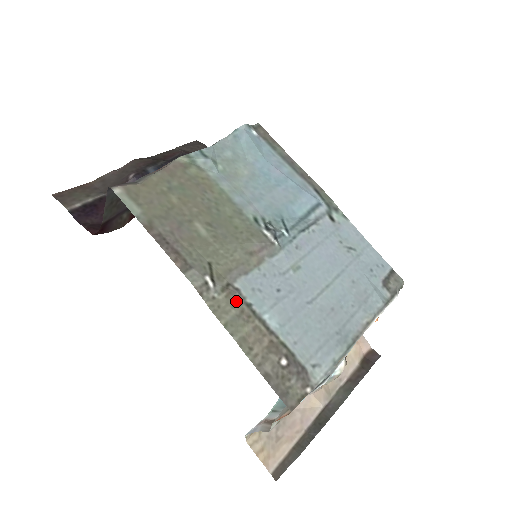
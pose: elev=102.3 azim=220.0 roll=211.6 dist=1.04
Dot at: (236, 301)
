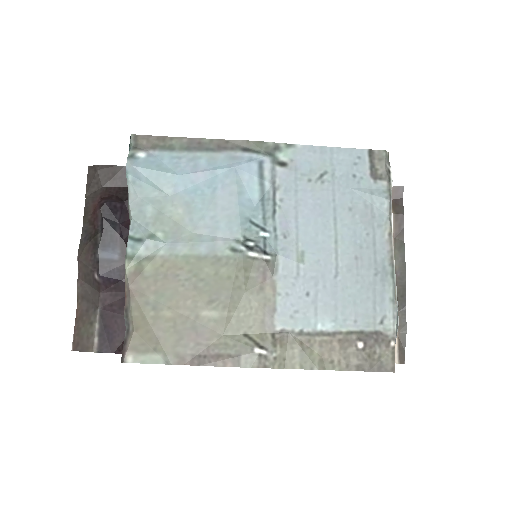
Dot at: (290, 341)
